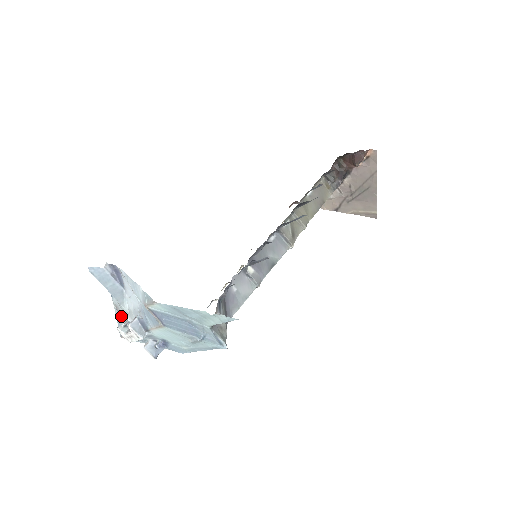
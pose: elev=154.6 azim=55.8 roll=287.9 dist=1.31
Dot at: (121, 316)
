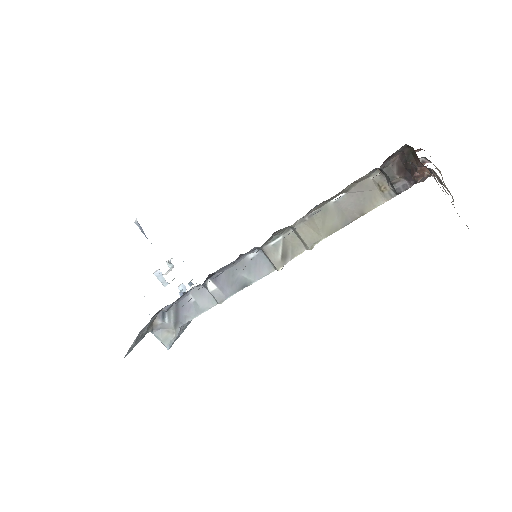
Dot at: occluded
